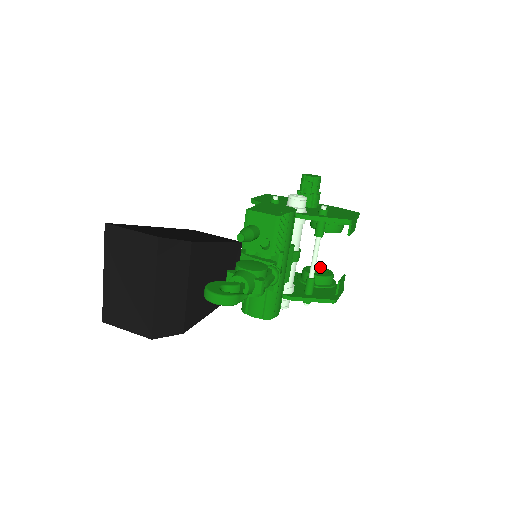
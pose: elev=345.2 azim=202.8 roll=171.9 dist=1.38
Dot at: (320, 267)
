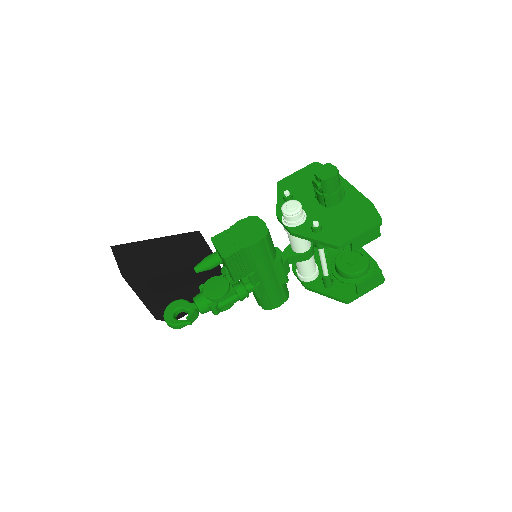
Dot at: (362, 252)
